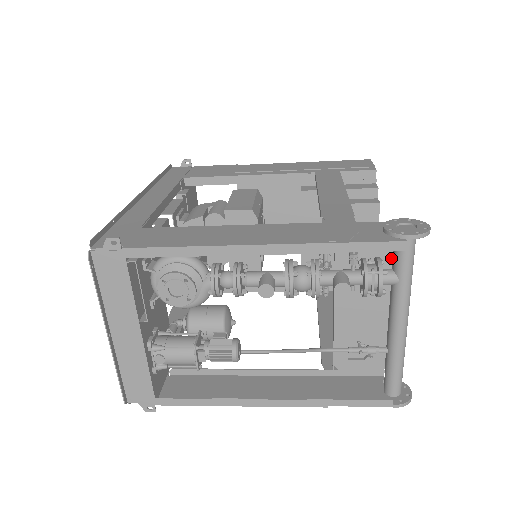
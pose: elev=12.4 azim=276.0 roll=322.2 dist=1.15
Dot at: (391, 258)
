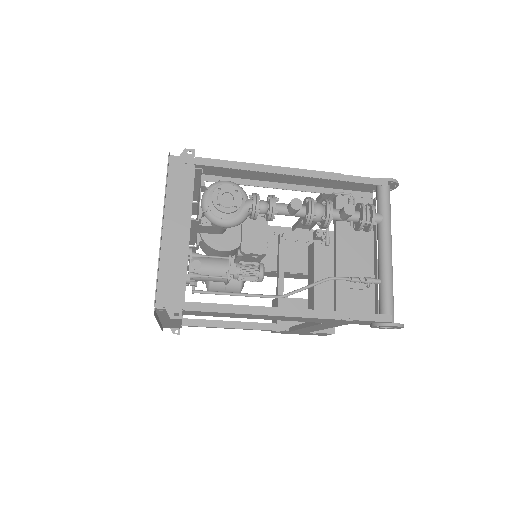
Dot at: occluded
